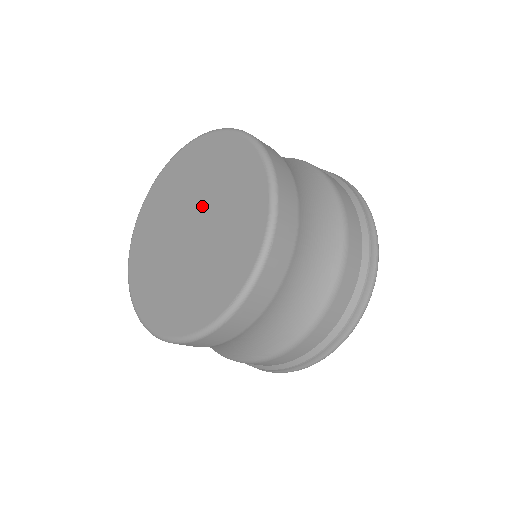
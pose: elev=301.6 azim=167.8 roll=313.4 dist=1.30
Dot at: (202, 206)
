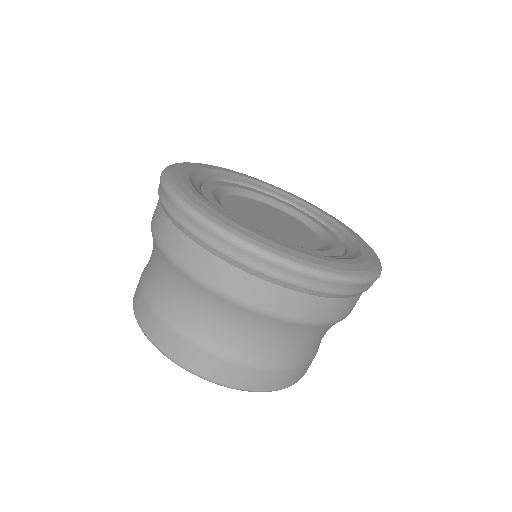
Dot at: occluded
